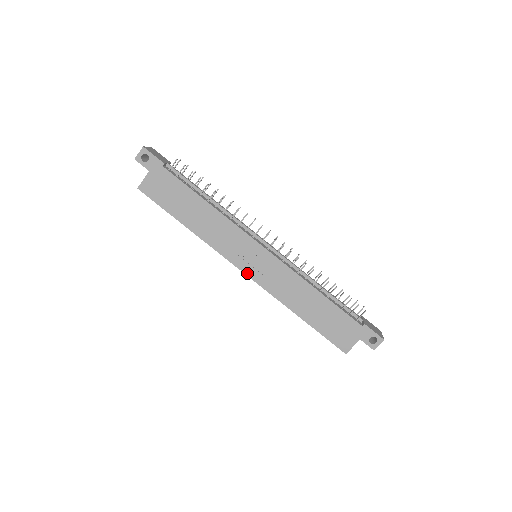
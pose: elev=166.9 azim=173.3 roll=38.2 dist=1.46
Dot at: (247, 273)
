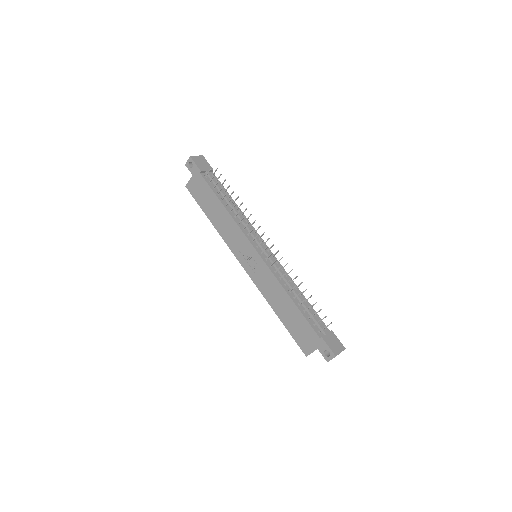
Dot at: (245, 268)
